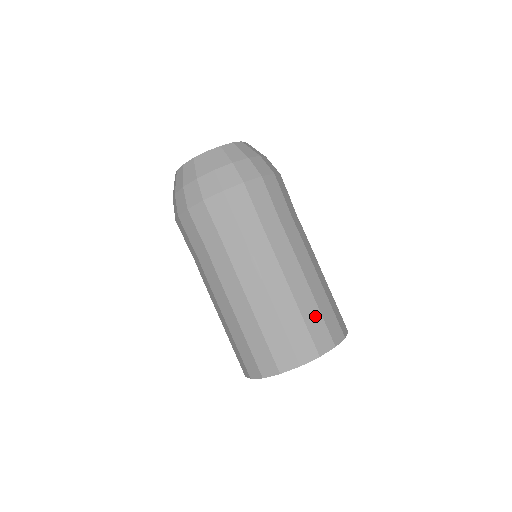
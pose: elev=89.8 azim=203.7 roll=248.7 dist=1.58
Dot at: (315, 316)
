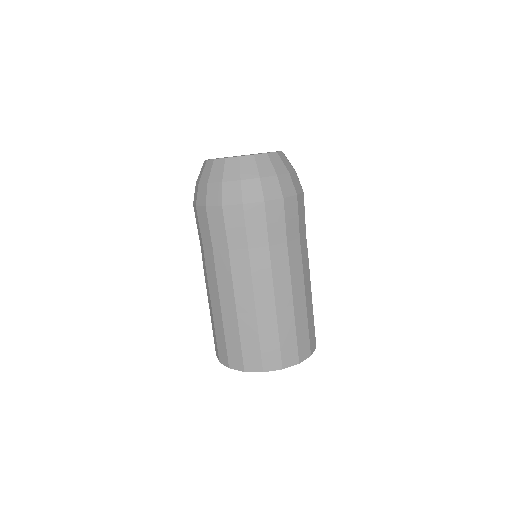
Dot at: (304, 328)
